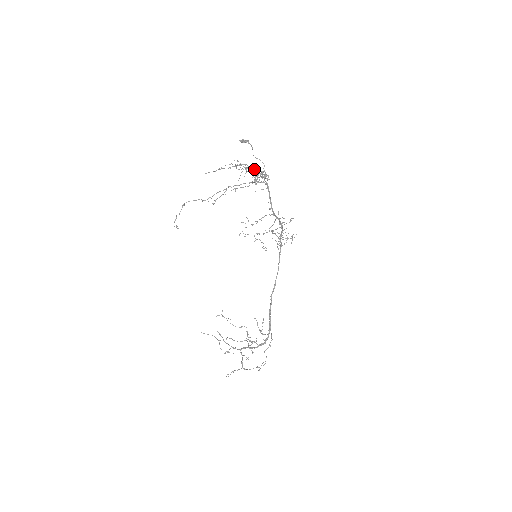
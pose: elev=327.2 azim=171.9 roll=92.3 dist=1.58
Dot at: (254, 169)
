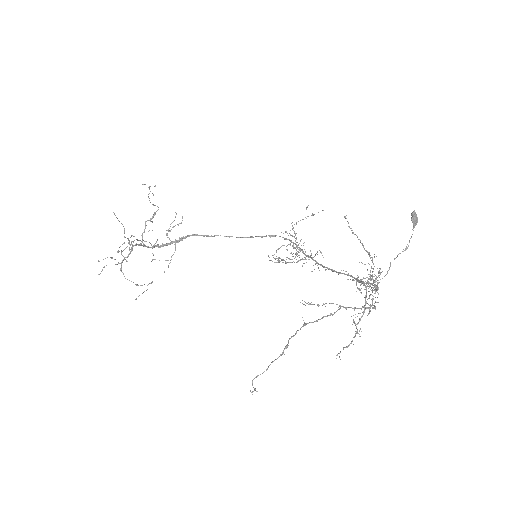
Dot at: (374, 305)
